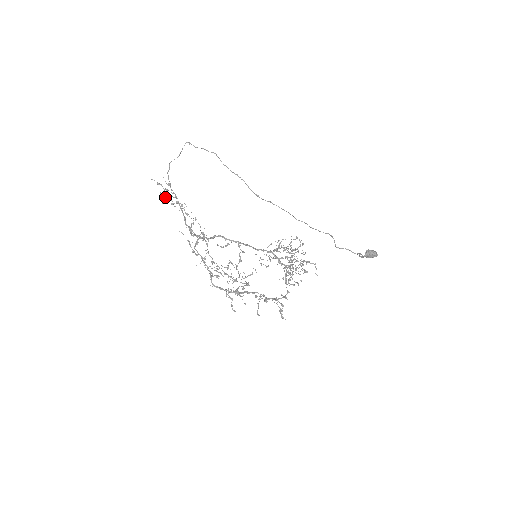
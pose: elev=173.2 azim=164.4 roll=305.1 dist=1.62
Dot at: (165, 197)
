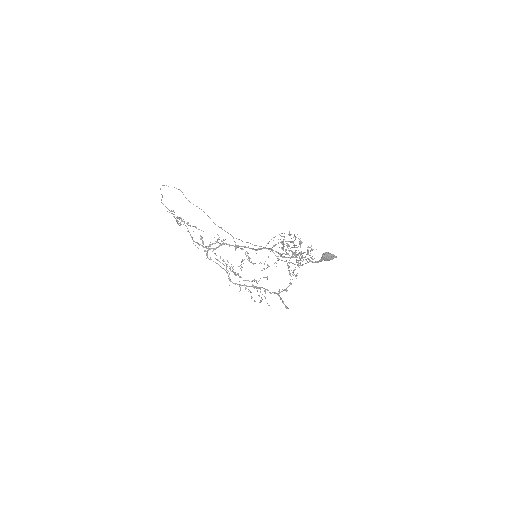
Dot at: occluded
